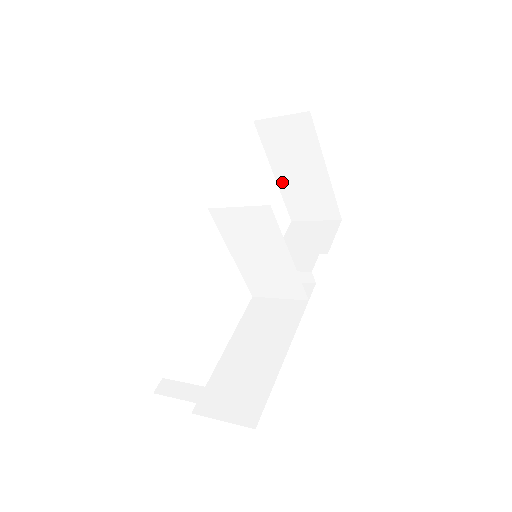
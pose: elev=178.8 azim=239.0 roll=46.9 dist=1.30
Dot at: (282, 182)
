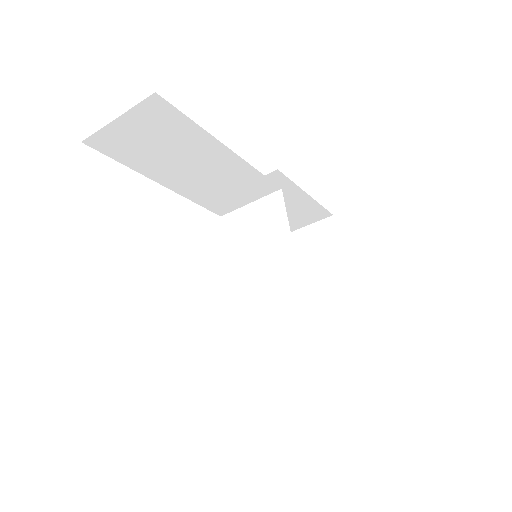
Dot at: occluded
